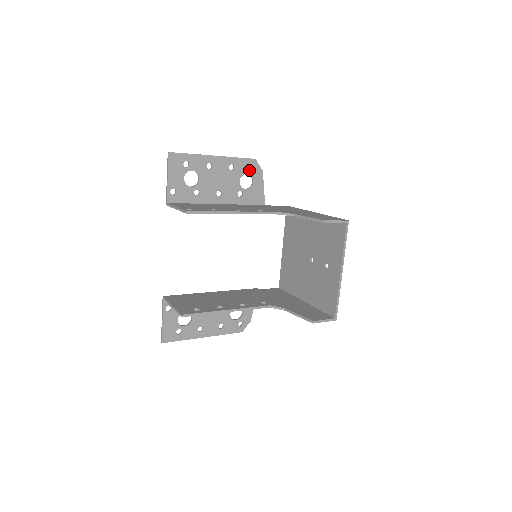
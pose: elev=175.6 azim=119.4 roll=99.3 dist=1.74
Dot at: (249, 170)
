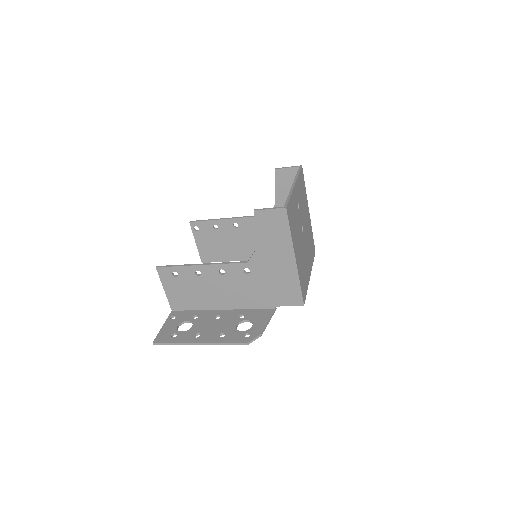
Dot at: occluded
